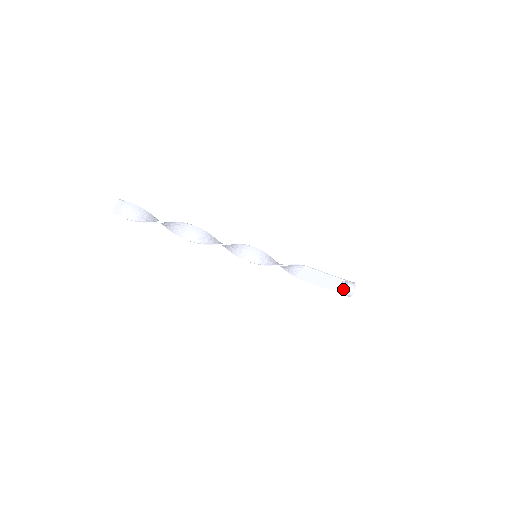
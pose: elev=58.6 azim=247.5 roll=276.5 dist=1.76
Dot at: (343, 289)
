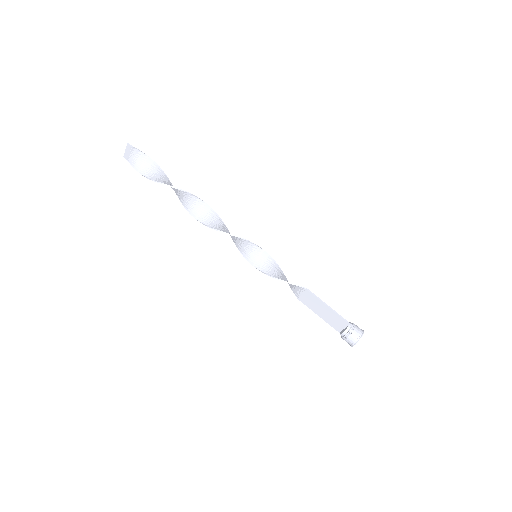
Dot at: (344, 335)
